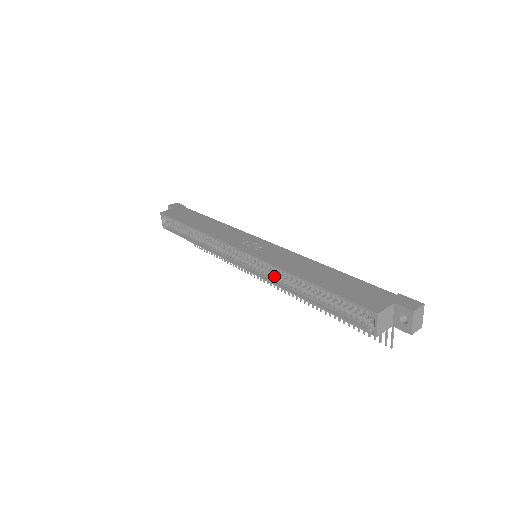
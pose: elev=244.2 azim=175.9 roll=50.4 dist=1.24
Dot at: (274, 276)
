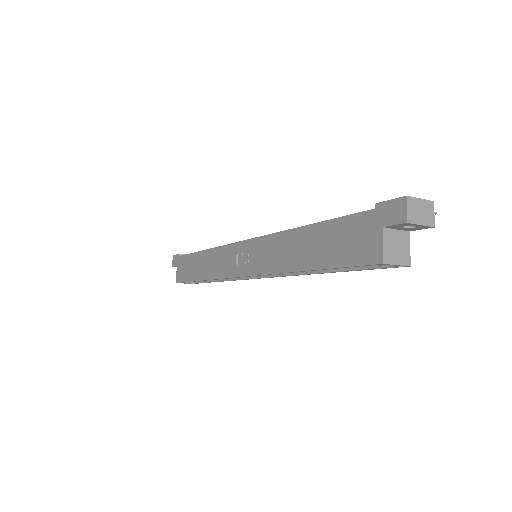
Dot at: occluded
